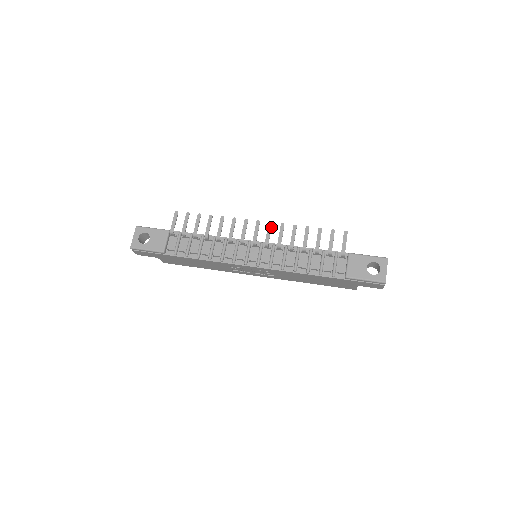
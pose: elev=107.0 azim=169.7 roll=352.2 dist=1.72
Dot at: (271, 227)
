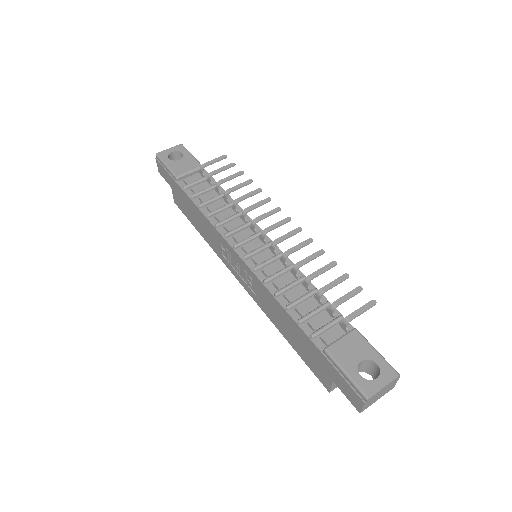
Dot at: (296, 233)
